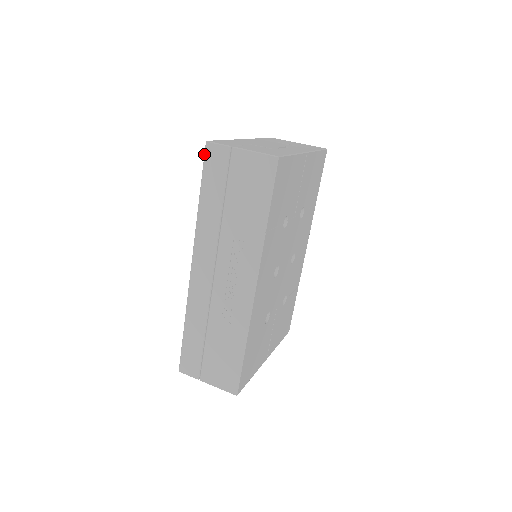
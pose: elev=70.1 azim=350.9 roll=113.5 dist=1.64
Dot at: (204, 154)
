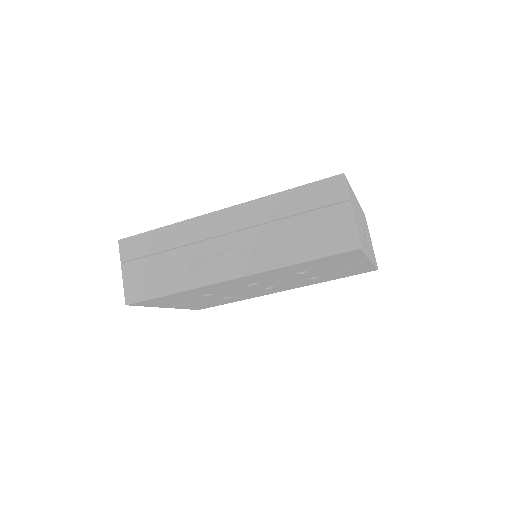
Dot at: occluded
